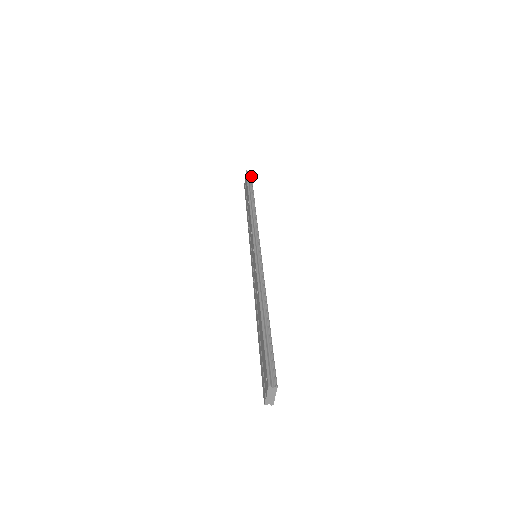
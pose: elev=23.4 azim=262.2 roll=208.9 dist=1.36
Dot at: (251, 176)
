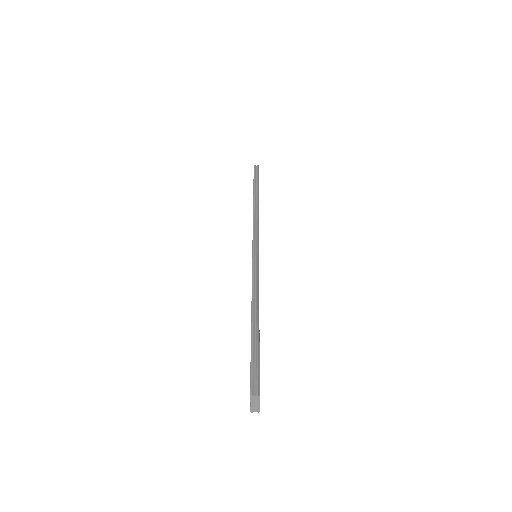
Dot at: (258, 170)
